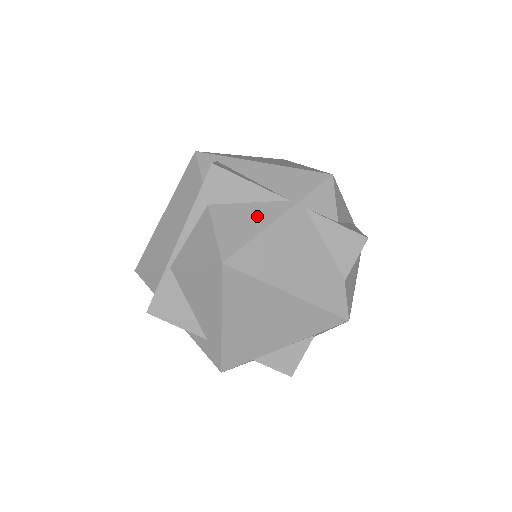
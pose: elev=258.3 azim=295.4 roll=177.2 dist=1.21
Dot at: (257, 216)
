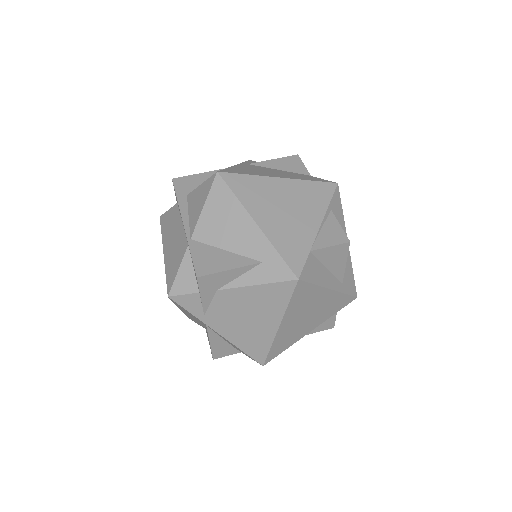
Dot at: occluded
